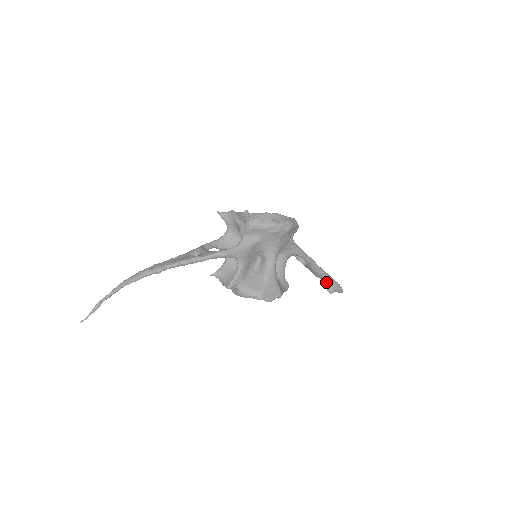
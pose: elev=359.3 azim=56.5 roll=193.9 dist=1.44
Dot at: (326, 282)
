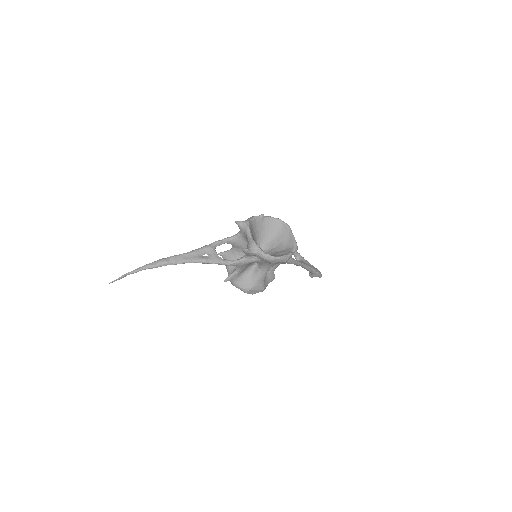
Dot at: occluded
